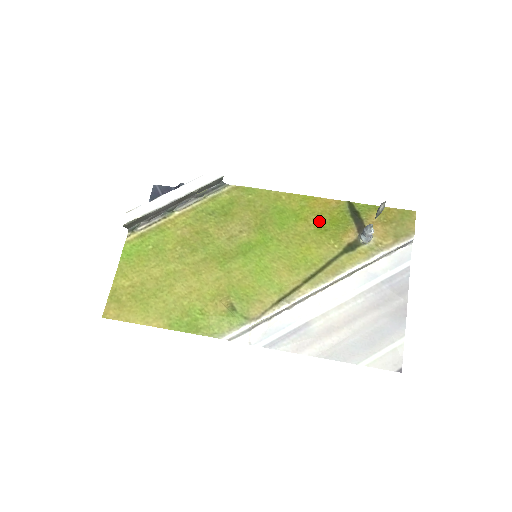
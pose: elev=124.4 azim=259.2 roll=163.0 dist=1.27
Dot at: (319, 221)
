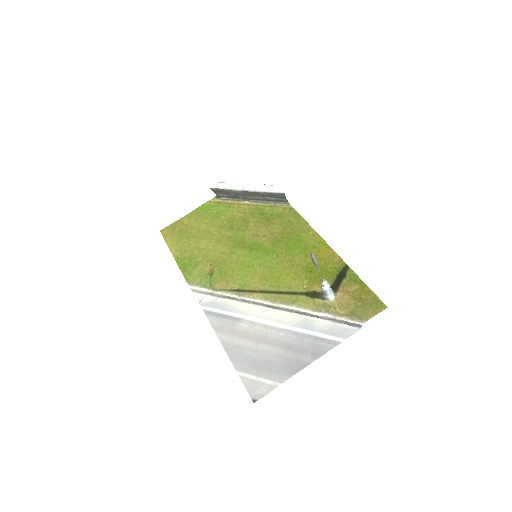
Dot at: occluded
